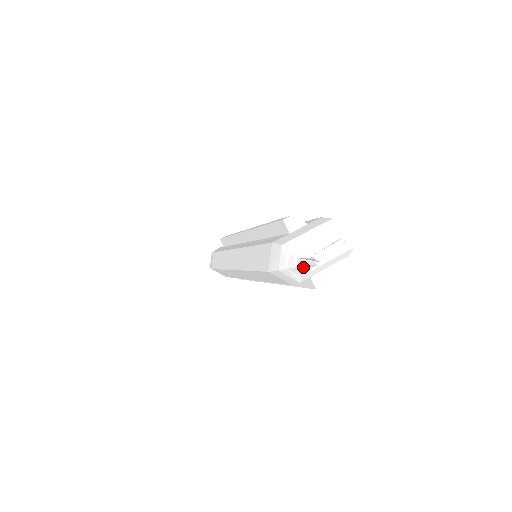
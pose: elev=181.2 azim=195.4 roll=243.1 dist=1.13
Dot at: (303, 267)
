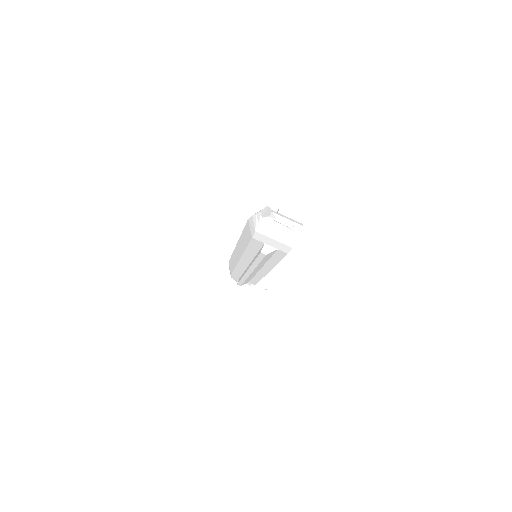
Dot at: (263, 212)
